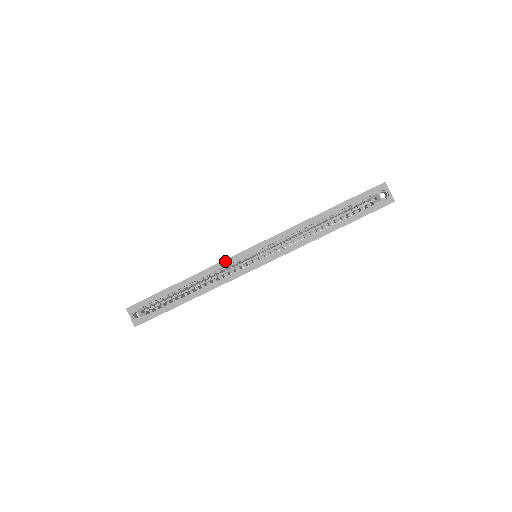
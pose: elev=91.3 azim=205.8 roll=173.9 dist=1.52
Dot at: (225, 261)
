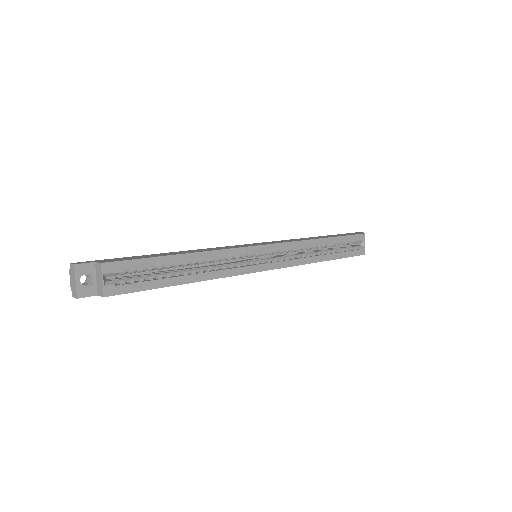
Dot at: (236, 249)
